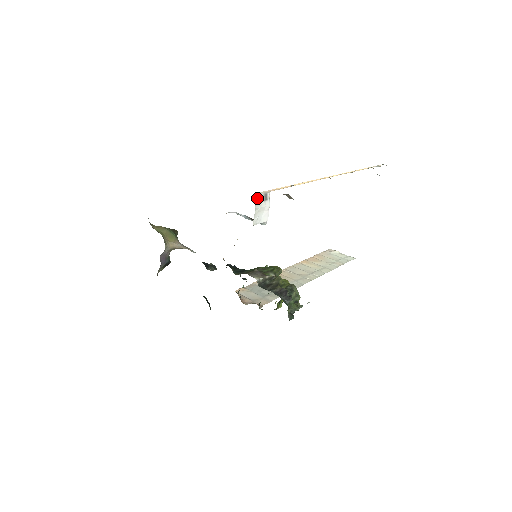
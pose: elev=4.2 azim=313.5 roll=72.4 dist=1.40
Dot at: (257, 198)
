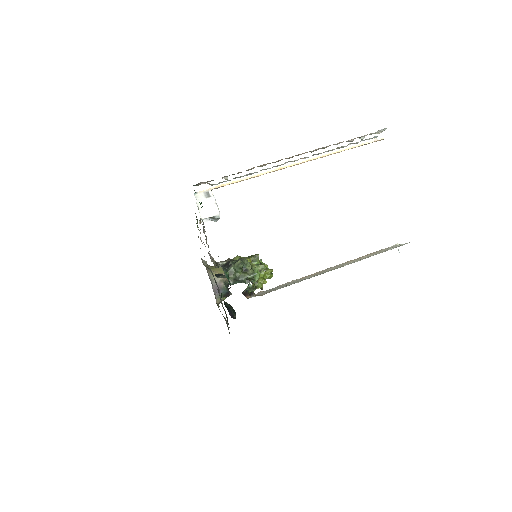
Dot at: (196, 197)
